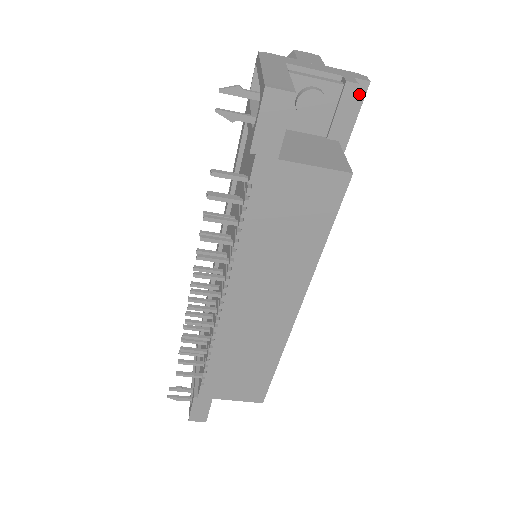
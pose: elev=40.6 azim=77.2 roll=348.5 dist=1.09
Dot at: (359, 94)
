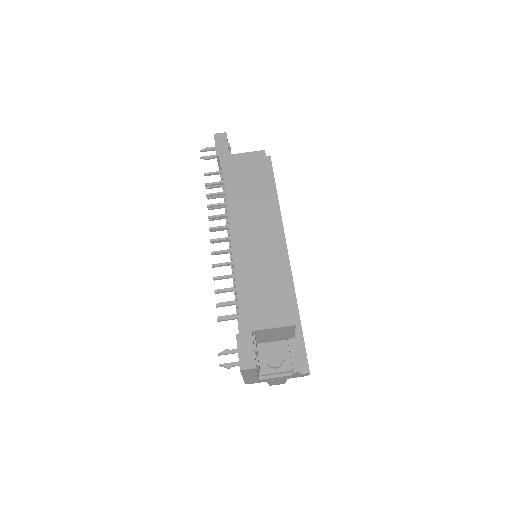
Dot at: (268, 161)
